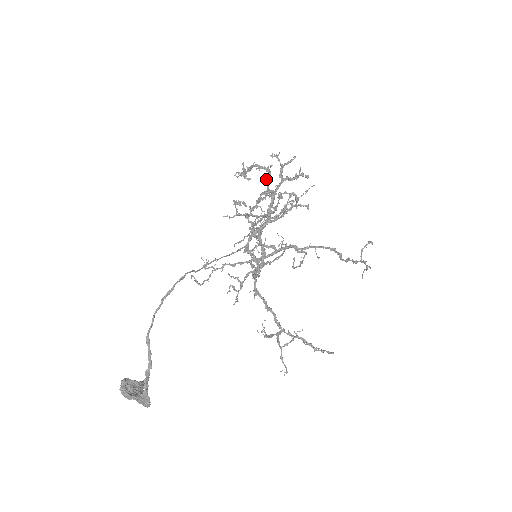
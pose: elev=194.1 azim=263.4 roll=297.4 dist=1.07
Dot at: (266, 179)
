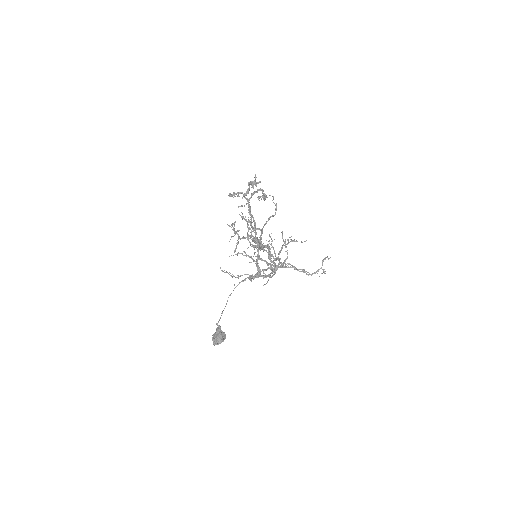
Dot at: occluded
